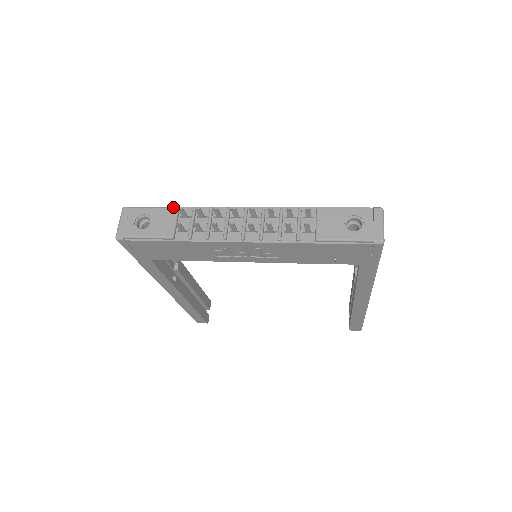
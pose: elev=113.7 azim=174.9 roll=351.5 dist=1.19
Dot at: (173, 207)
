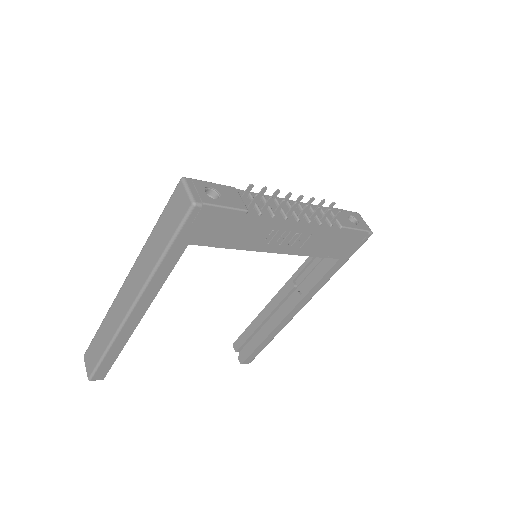
Dot at: occluded
